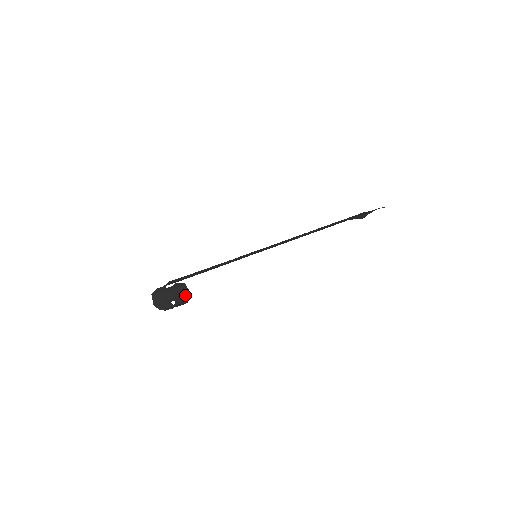
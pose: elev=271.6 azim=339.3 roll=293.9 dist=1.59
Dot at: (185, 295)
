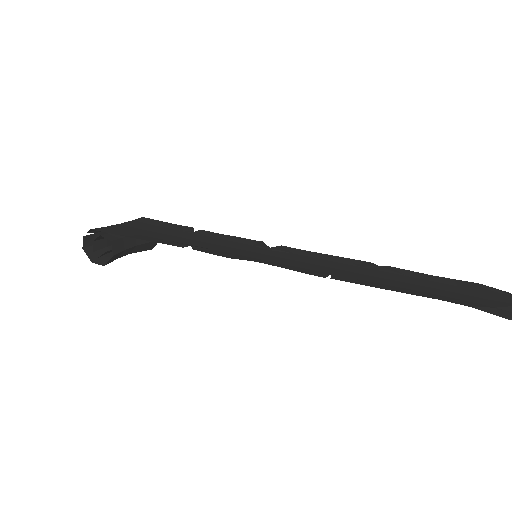
Dot at: (120, 252)
